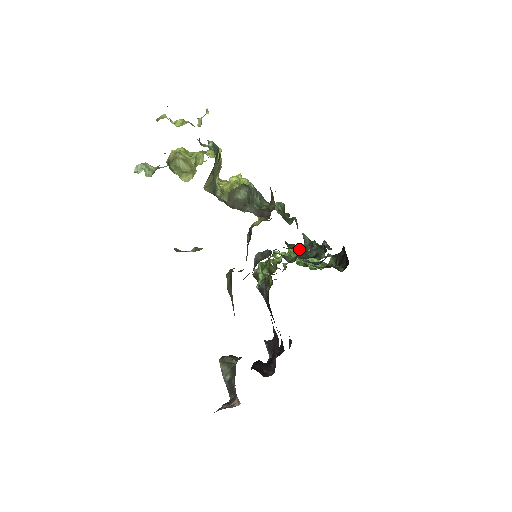
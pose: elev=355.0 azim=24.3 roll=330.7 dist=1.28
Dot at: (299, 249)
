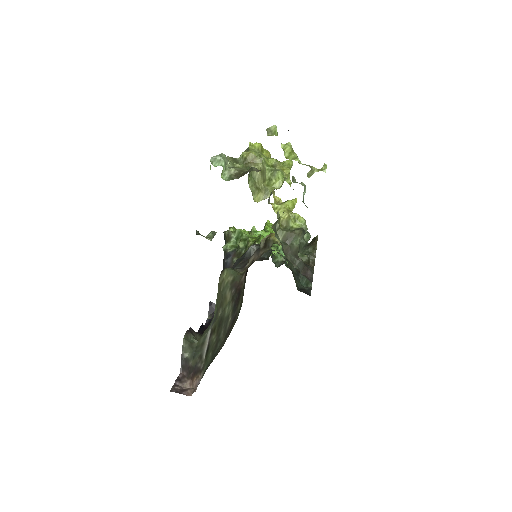
Dot at: (295, 271)
